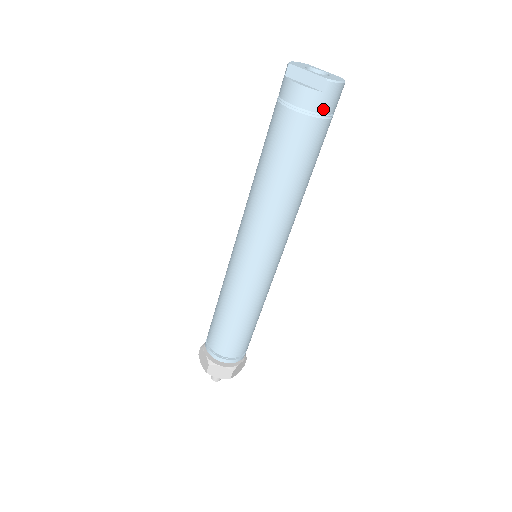
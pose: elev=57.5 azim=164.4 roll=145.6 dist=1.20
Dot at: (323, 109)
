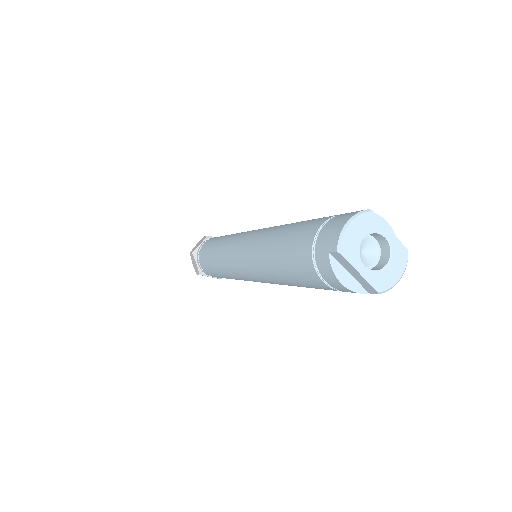
Dot at: occluded
